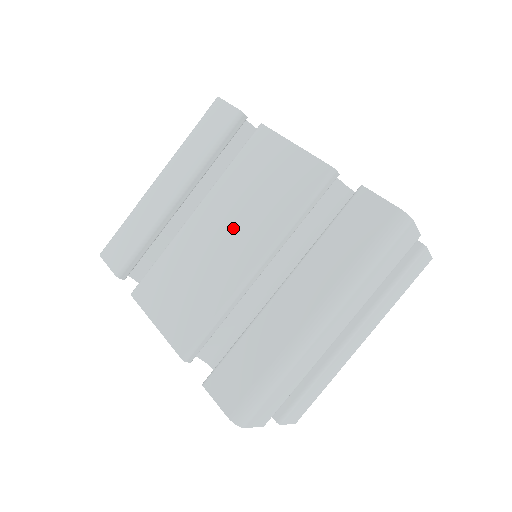
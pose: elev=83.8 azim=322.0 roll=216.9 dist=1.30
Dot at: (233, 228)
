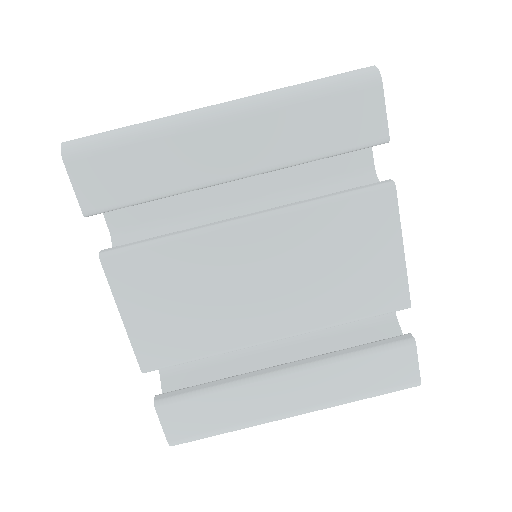
Dot at: (279, 284)
